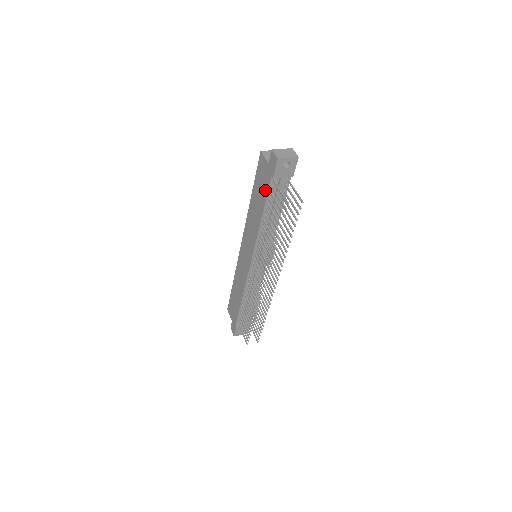
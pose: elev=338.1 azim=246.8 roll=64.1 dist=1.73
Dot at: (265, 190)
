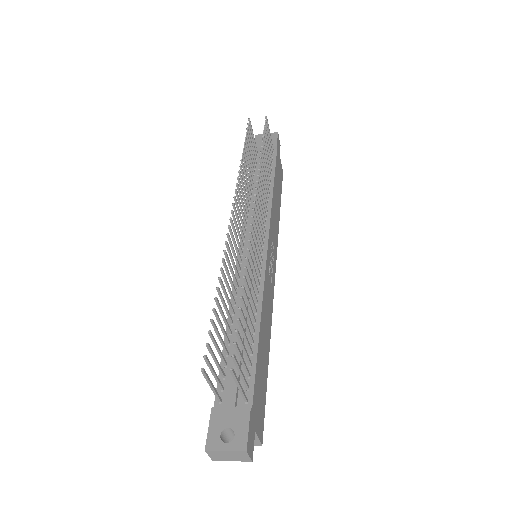
Dot at: occluded
